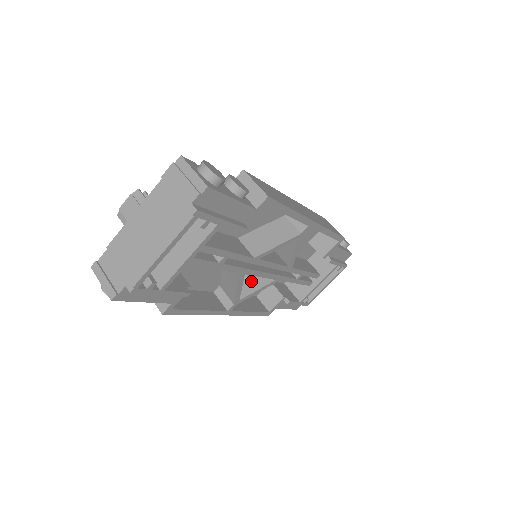
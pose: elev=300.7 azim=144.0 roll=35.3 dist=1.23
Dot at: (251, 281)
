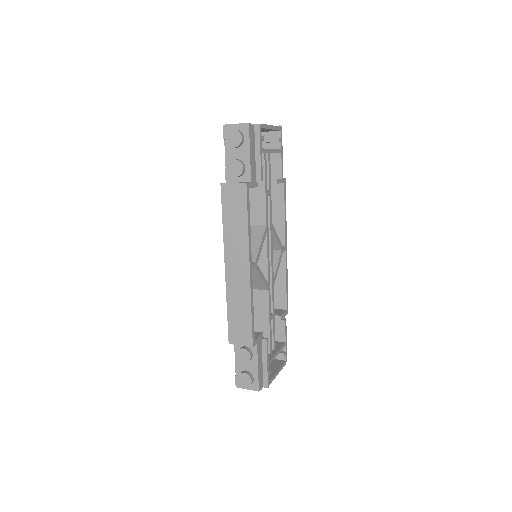
Dot at: occluded
